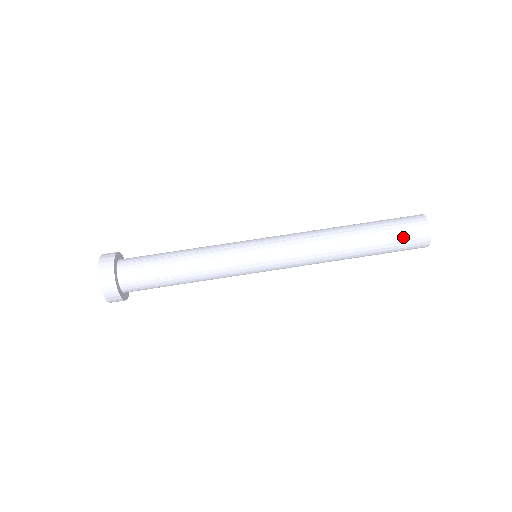
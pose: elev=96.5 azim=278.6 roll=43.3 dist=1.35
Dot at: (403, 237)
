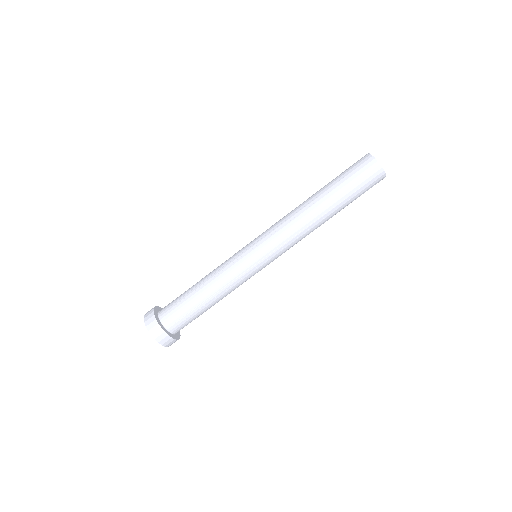
Dot at: occluded
